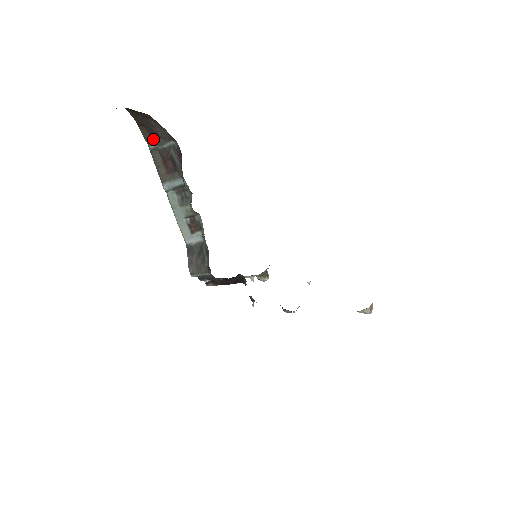
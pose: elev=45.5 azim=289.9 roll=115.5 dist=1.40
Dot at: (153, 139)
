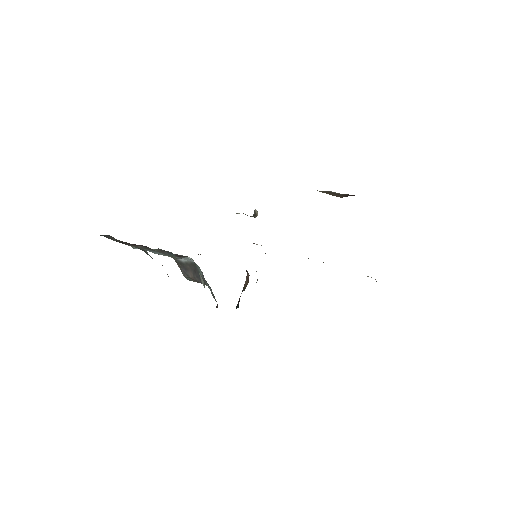
Dot at: occluded
